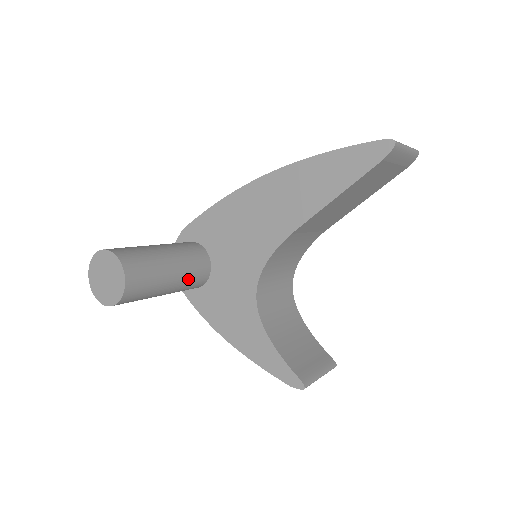
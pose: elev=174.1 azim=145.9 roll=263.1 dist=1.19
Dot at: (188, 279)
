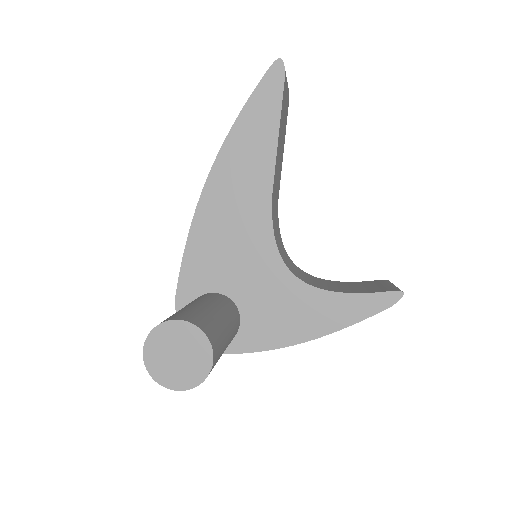
Dot at: (231, 316)
